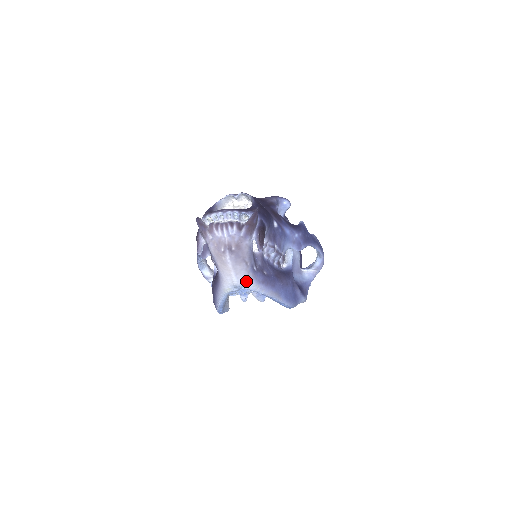
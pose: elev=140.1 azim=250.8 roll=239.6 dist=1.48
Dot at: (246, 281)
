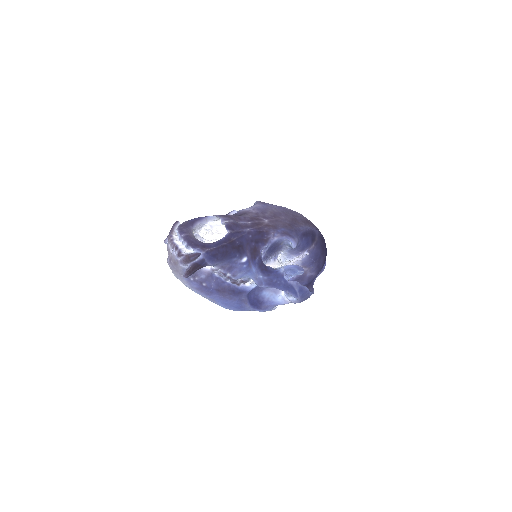
Dot at: (181, 281)
